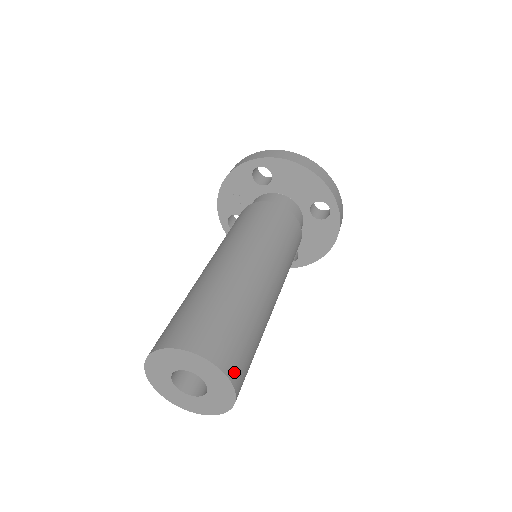
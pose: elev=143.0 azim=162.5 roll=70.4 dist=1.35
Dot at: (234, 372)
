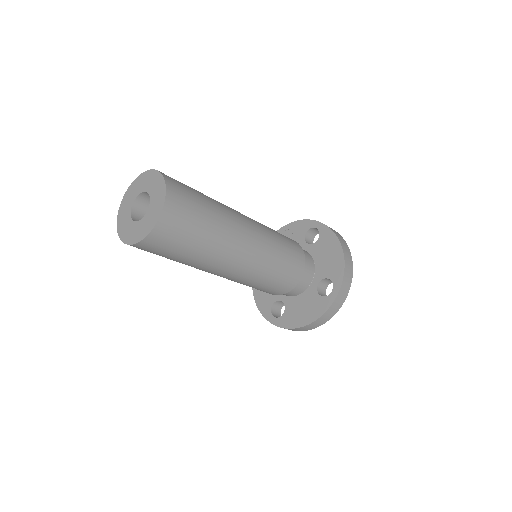
Dot at: (169, 216)
